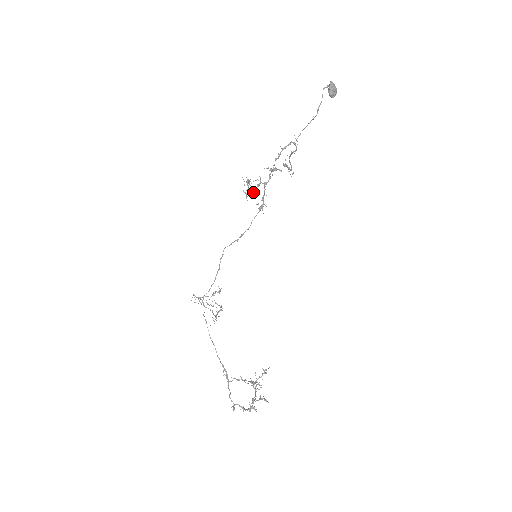
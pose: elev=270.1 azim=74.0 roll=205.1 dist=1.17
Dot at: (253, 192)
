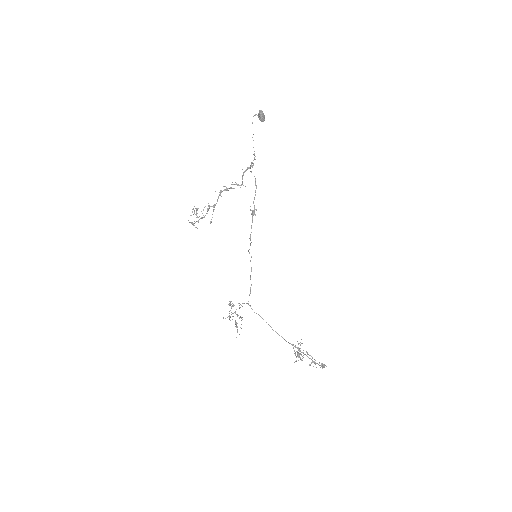
Dot at: (204, 217)
